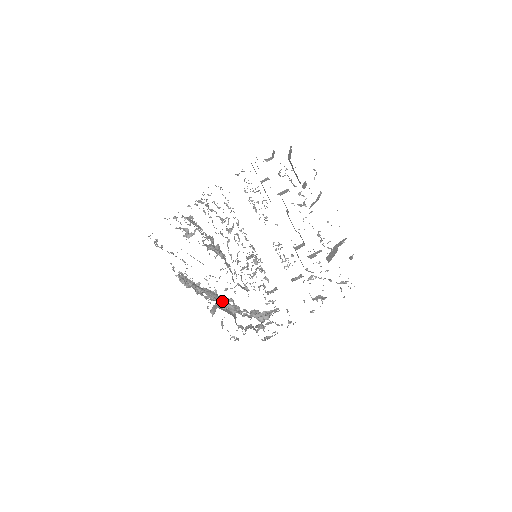
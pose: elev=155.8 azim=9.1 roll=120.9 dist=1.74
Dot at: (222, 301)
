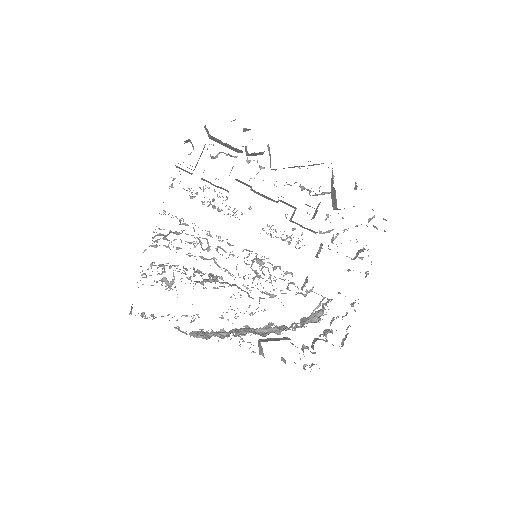
Dot at: (256, 328)
